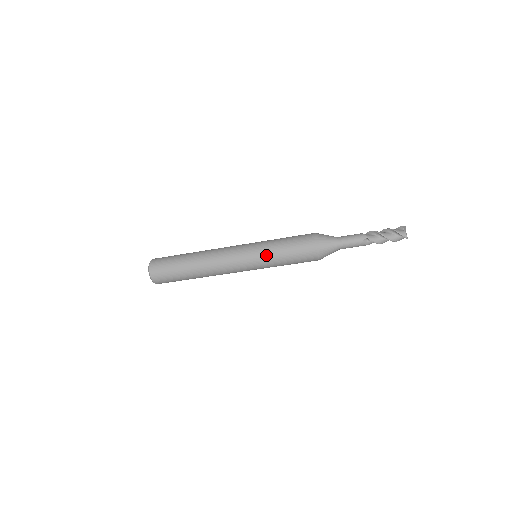
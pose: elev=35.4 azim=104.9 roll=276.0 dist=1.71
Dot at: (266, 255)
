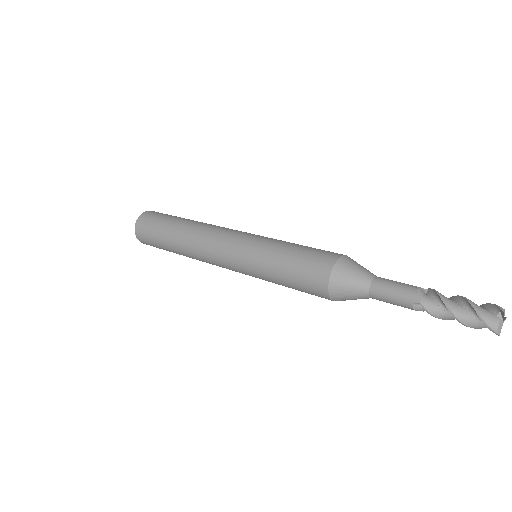
Dot at: (258, 267)
